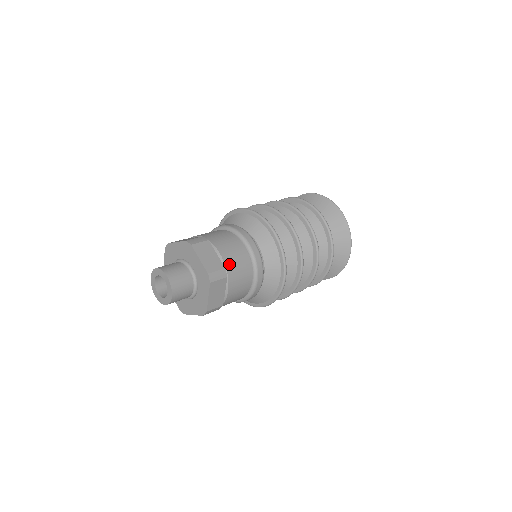
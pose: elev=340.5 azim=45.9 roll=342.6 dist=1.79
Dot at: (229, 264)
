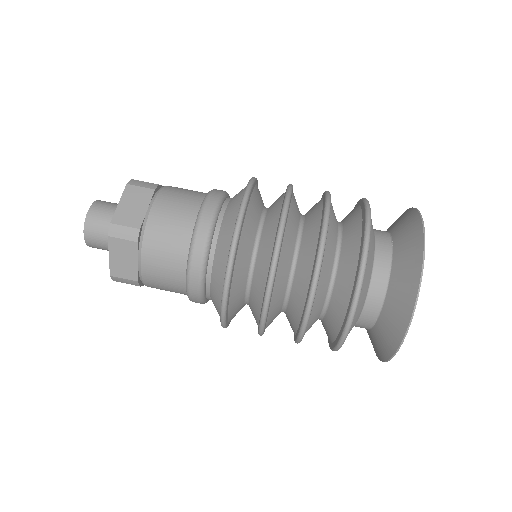
Dot at: (153, 228)
